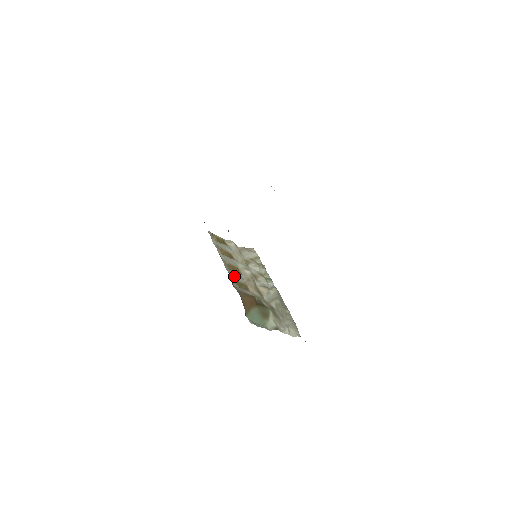
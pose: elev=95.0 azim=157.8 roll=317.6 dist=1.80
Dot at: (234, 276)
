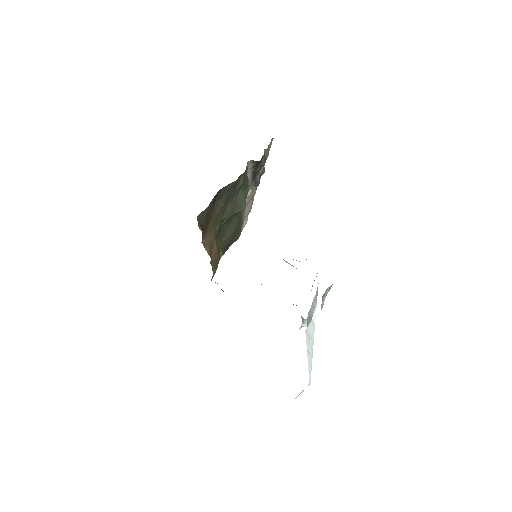
Dot at: occluded
